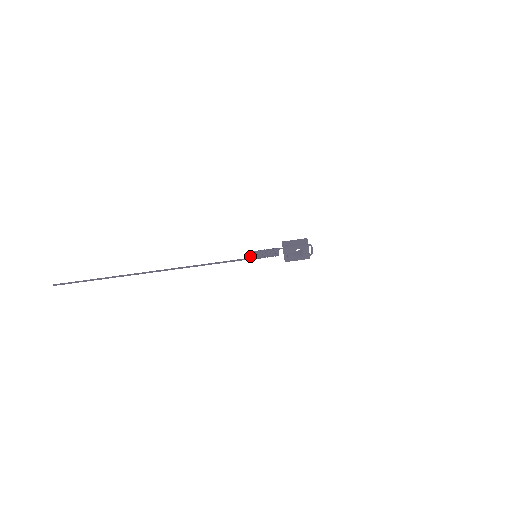
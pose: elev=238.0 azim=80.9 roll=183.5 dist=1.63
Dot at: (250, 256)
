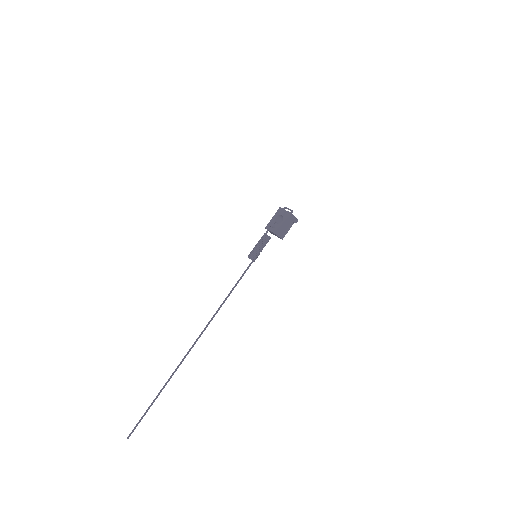
Dot at: (248, 257)
